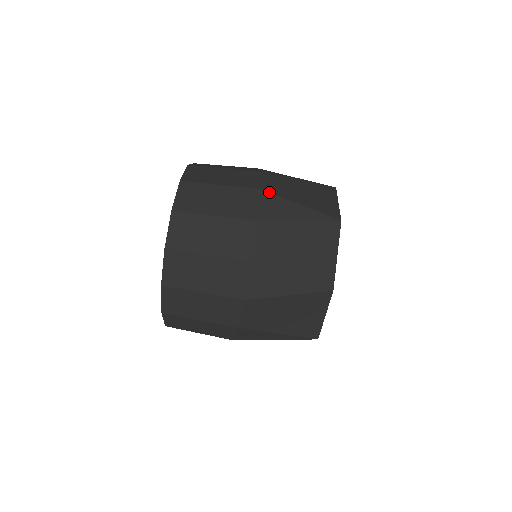
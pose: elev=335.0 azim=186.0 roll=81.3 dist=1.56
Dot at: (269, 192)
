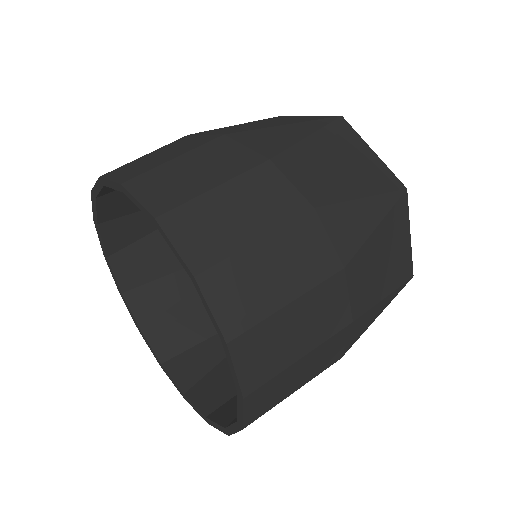
Dot at: (325, 205)
